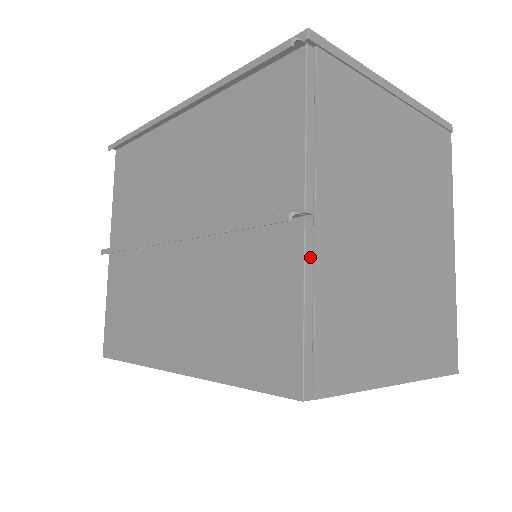
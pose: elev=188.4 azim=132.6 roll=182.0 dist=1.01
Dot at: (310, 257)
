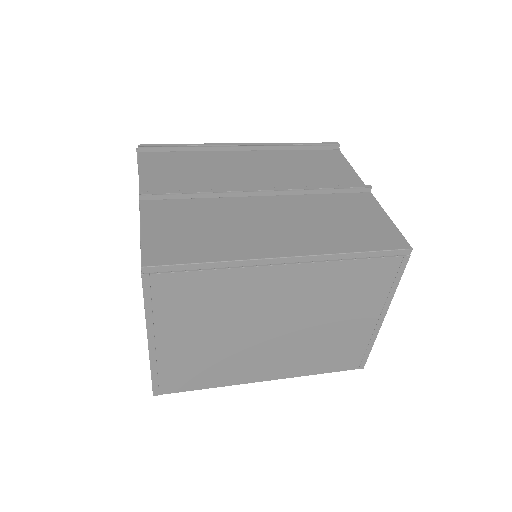
Dot at: occluded
